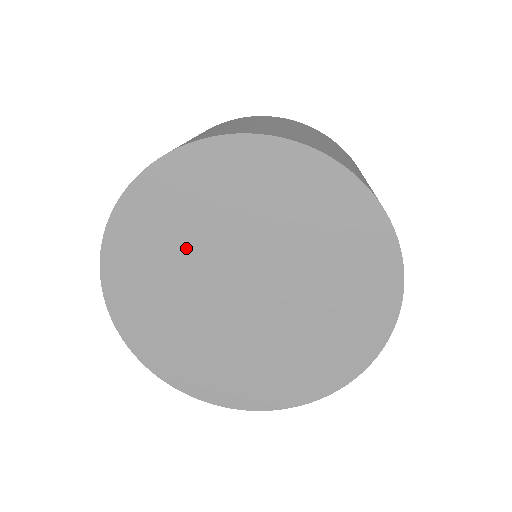
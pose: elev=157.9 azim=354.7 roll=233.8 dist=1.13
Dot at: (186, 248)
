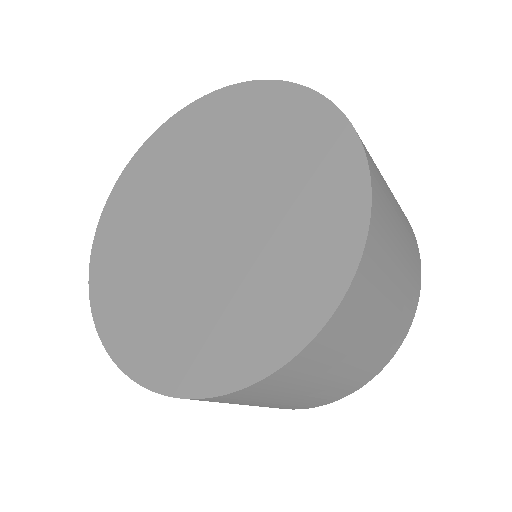
Dot at: (195, 162)
